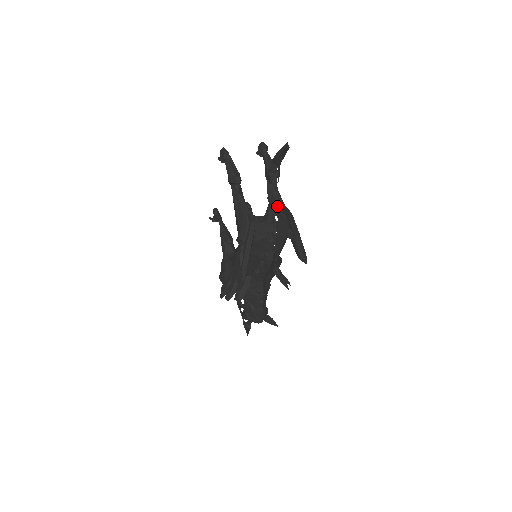
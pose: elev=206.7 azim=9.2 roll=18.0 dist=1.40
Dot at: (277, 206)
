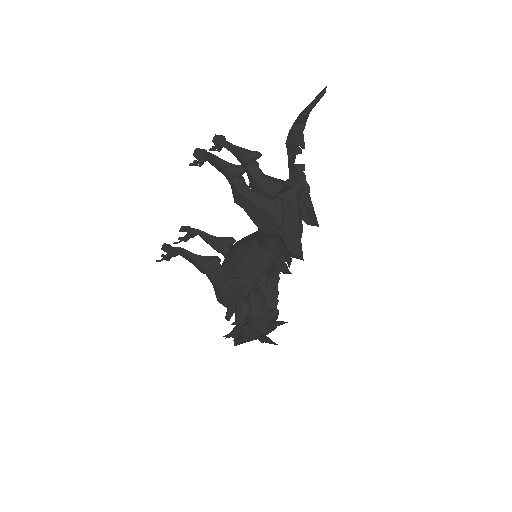
Dot at: (301, 171)
